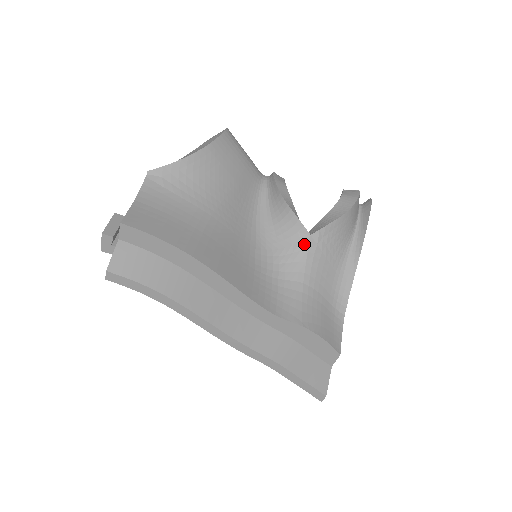
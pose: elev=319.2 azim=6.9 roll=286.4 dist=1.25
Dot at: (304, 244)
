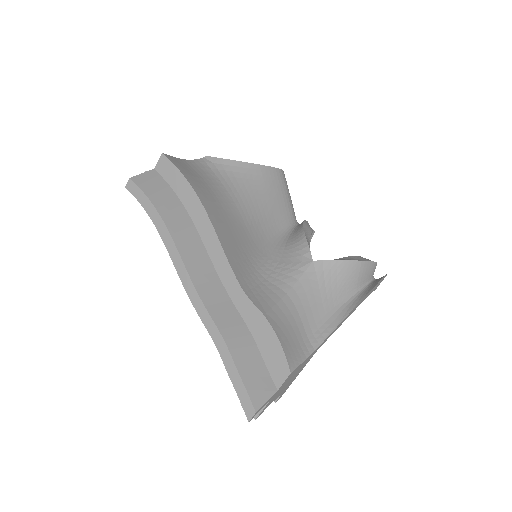
Dot at: (304, 265)
